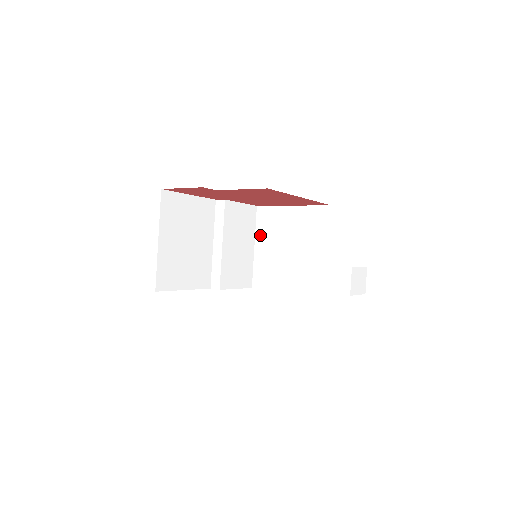
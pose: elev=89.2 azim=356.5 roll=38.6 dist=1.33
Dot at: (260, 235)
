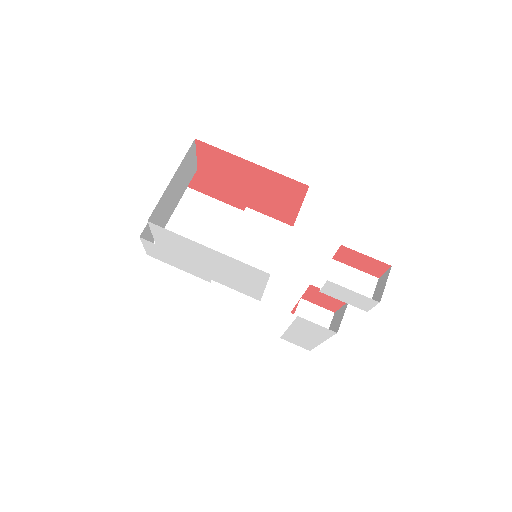
Dot at: occluded
